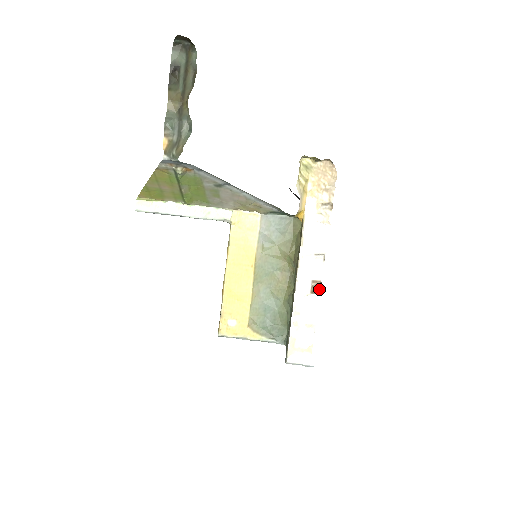
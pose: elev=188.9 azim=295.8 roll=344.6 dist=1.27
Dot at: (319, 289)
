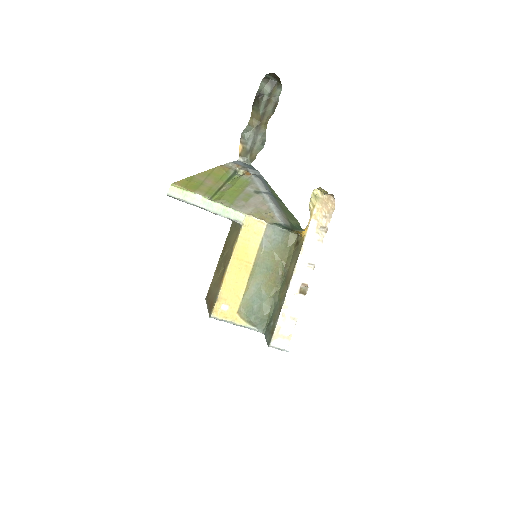
Dot at: (305, 291)
